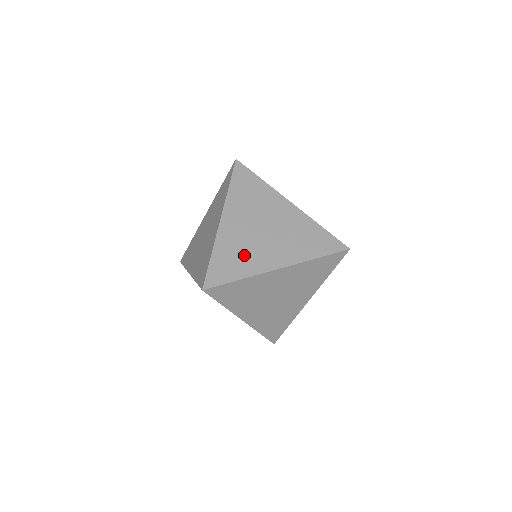
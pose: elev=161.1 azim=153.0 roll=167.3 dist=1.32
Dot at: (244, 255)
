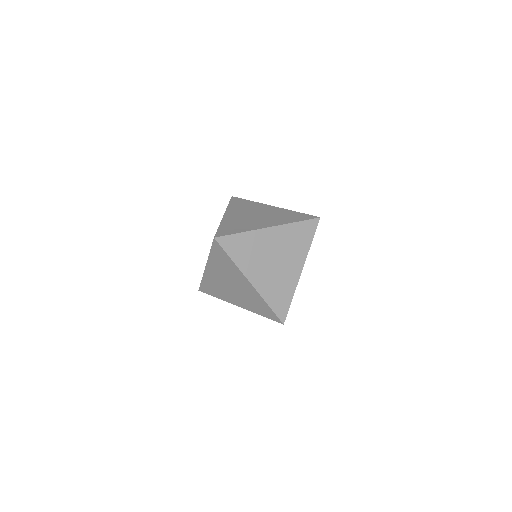
Dot at: (281, 285)
